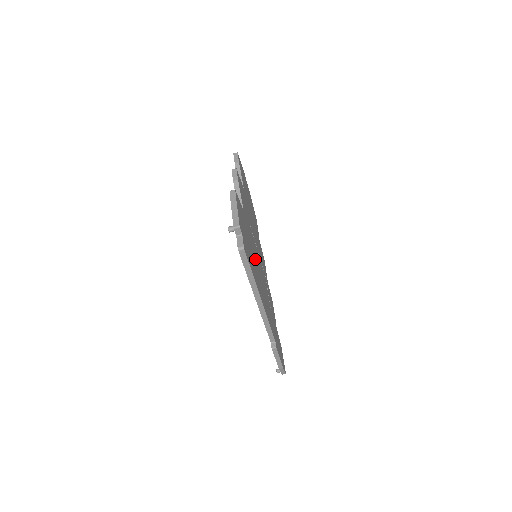
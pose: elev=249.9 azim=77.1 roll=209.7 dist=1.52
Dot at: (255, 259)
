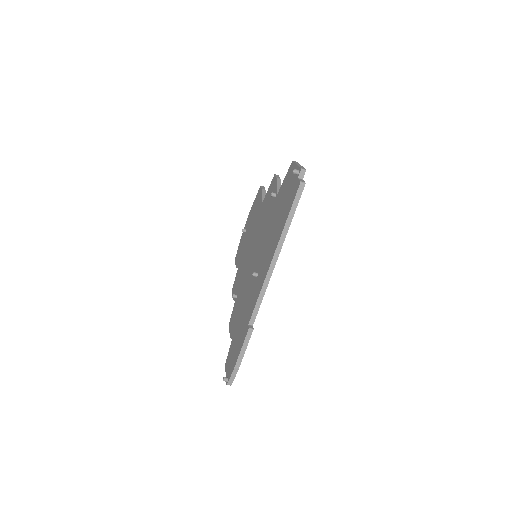
Dot at: occluded
